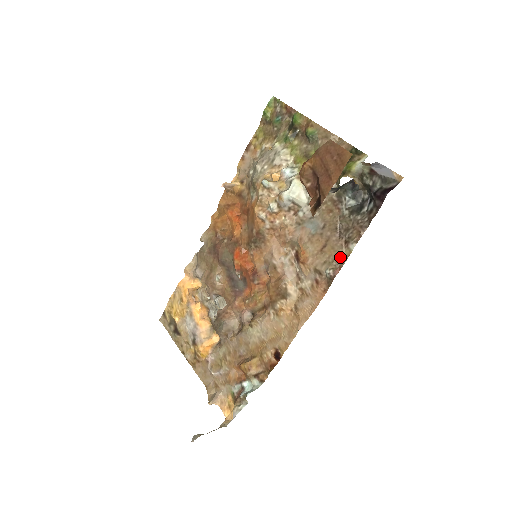
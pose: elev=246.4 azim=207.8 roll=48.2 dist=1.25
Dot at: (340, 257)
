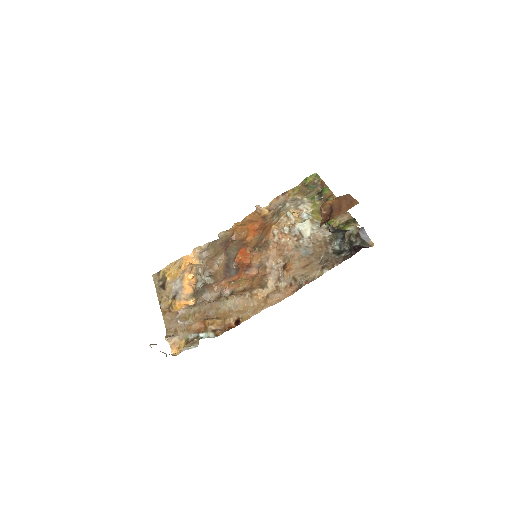
Dot at: (314, 275)
